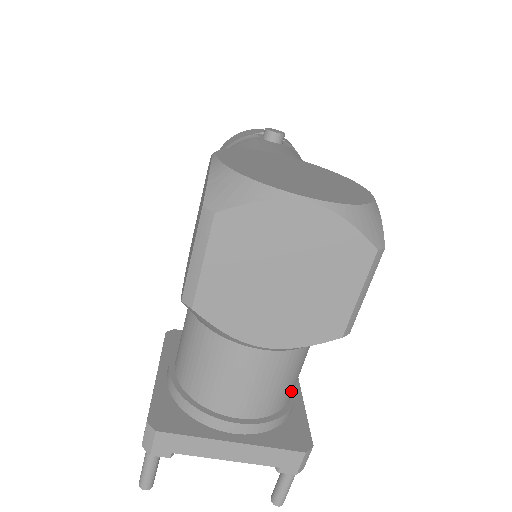
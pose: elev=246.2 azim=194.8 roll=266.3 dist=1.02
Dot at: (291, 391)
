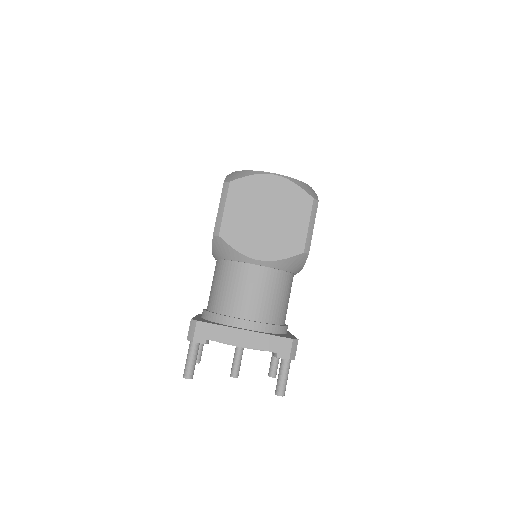
Dot at: (282, 313)
